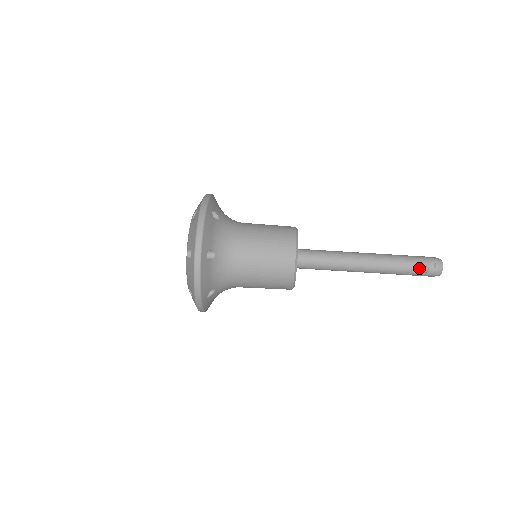
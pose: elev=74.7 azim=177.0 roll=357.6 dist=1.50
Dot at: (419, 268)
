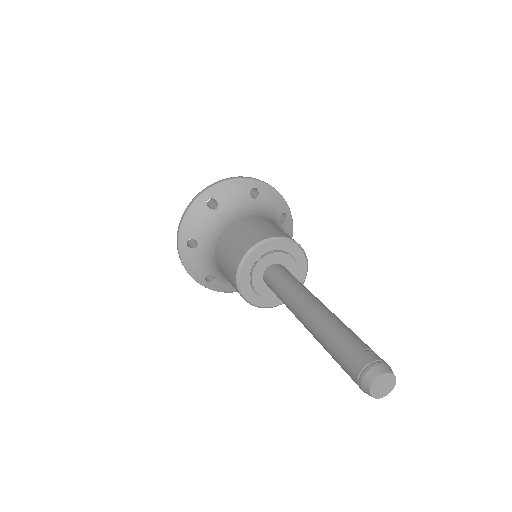
Dot at: occluded
